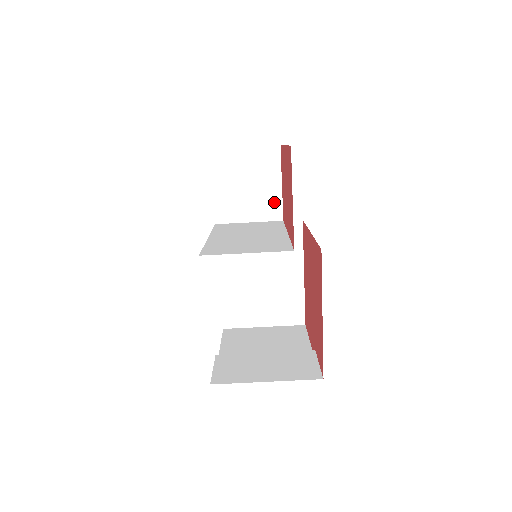
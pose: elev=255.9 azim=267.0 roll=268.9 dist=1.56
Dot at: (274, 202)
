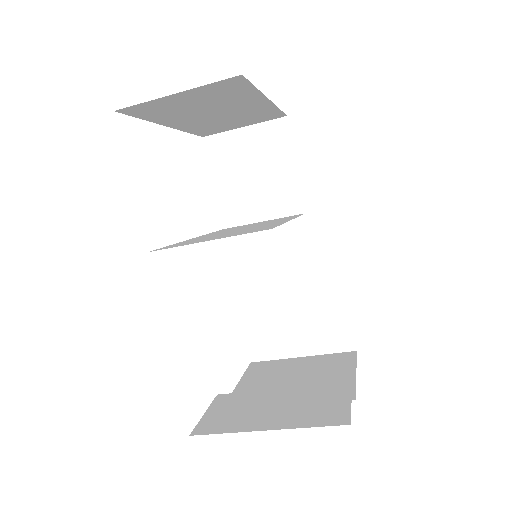
Dot at: (290, 191)
